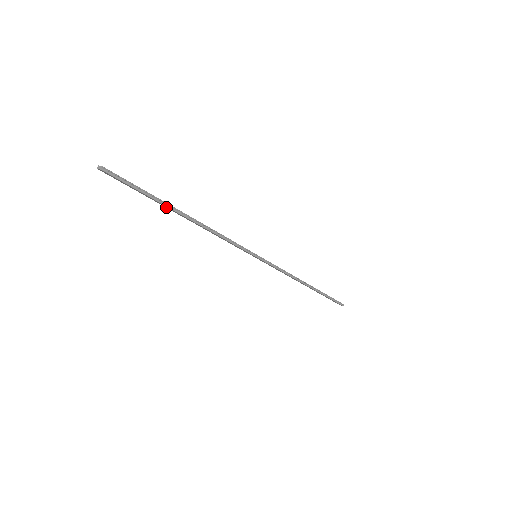
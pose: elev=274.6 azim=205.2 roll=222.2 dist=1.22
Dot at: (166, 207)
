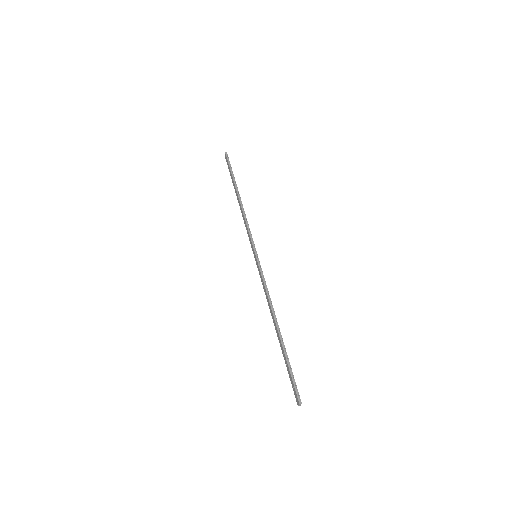
Dot at: (234, 187)
